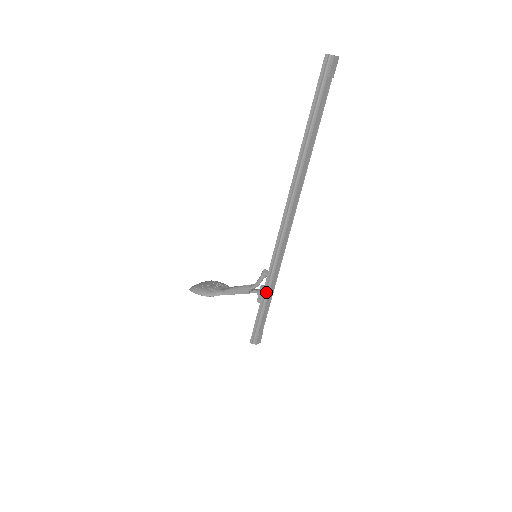
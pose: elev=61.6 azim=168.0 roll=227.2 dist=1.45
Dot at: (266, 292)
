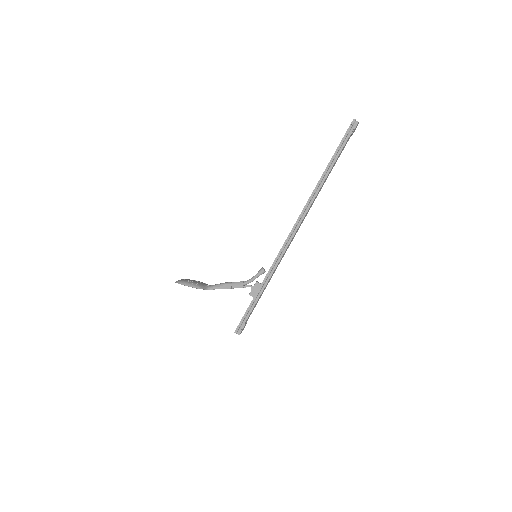
Dot at: (263, 286)
